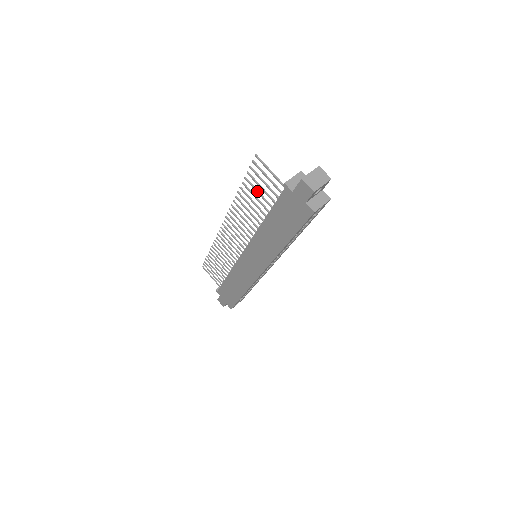
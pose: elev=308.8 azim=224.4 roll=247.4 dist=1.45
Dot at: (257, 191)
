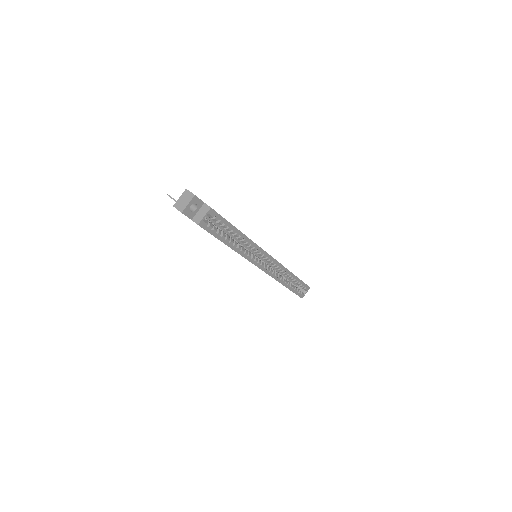
Dot at: occluded
